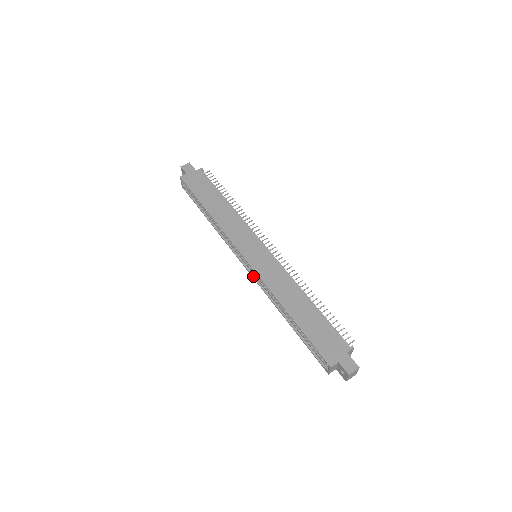
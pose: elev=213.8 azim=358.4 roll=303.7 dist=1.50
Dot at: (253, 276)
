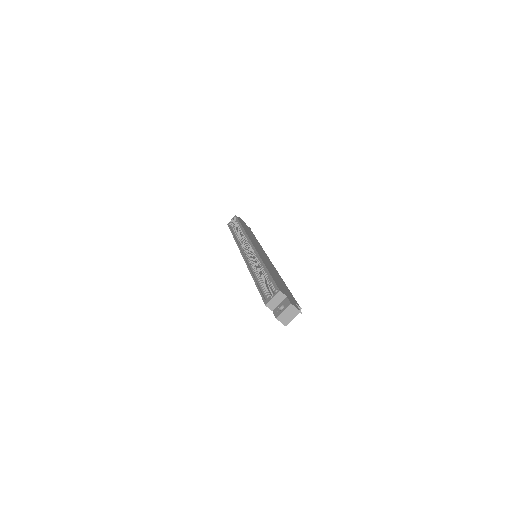
Dot at: (245, 257)
